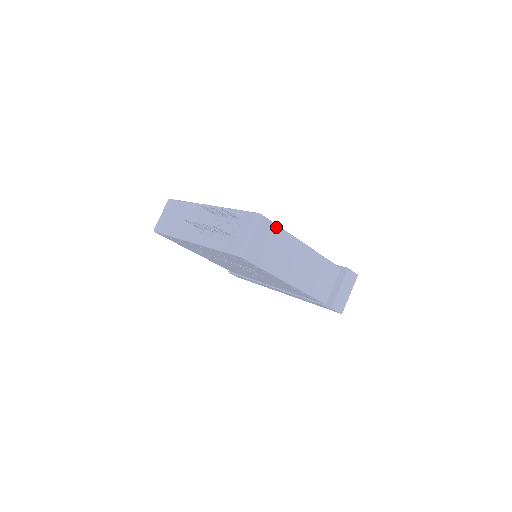
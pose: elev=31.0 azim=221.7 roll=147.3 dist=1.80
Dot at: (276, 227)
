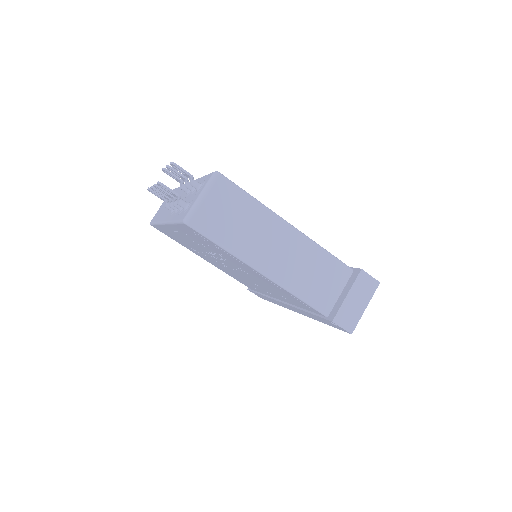
Dot at: (243, 193)
